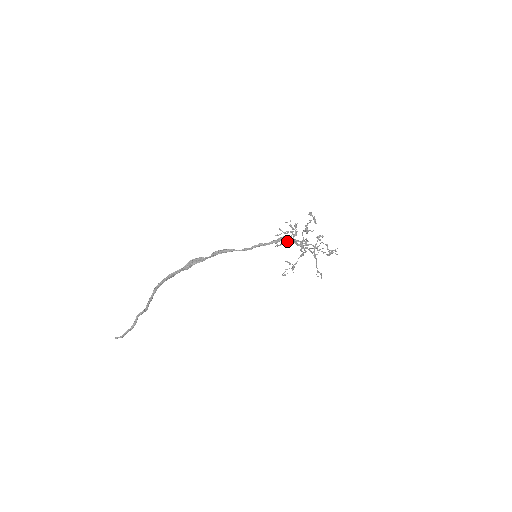
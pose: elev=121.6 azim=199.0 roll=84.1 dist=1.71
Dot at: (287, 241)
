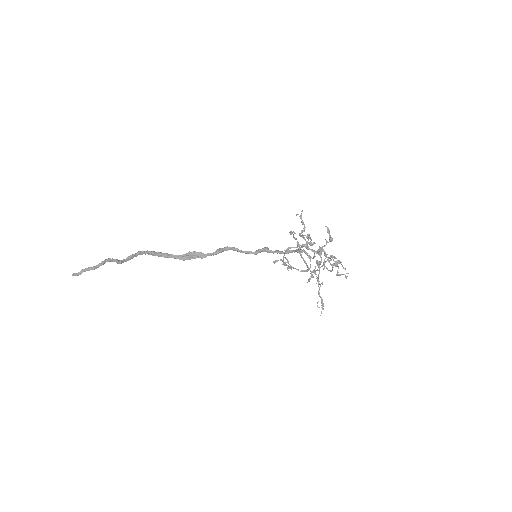
Dot at: (294, 247)
